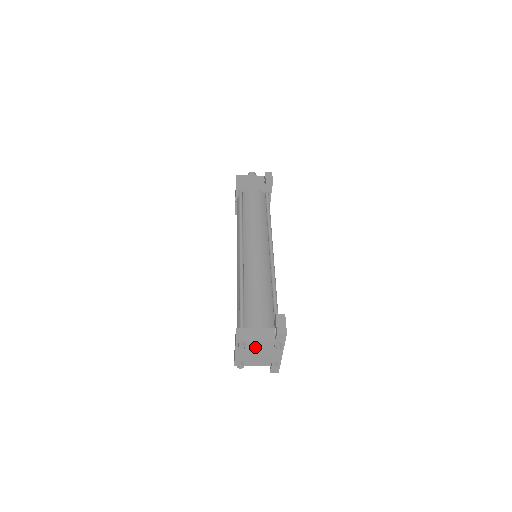
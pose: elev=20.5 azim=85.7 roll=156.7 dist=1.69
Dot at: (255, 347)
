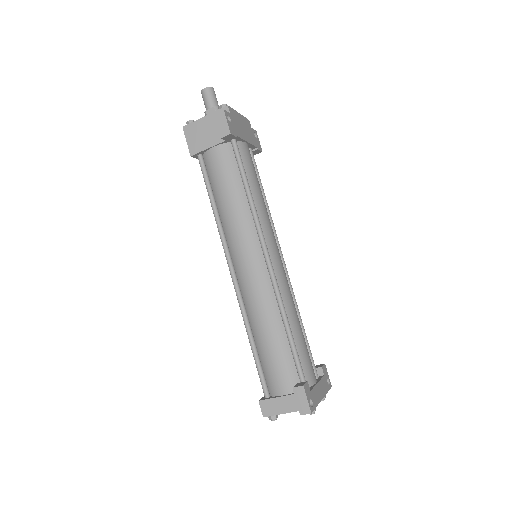
Dot at: occluded
